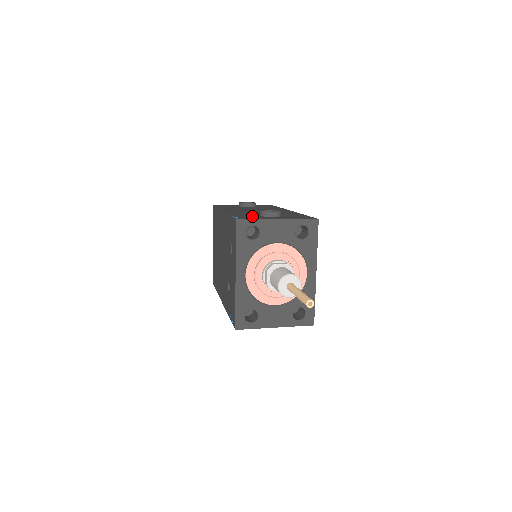
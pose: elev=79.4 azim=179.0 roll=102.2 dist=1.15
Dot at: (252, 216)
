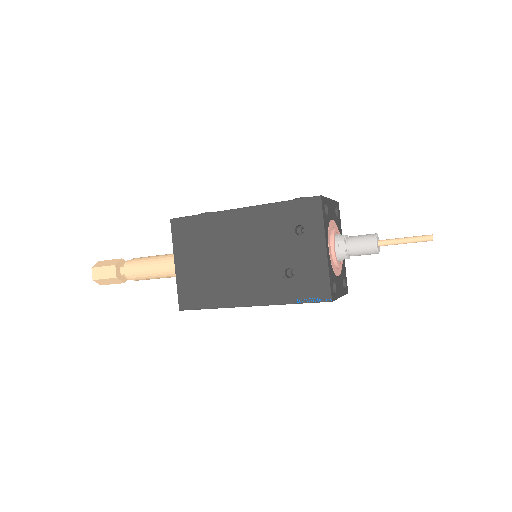
Dot at: occluded
